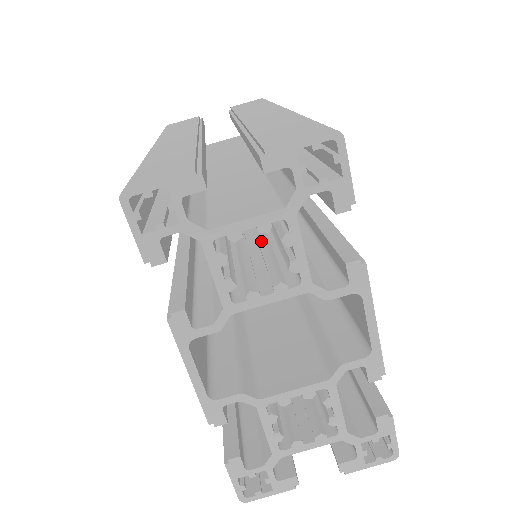
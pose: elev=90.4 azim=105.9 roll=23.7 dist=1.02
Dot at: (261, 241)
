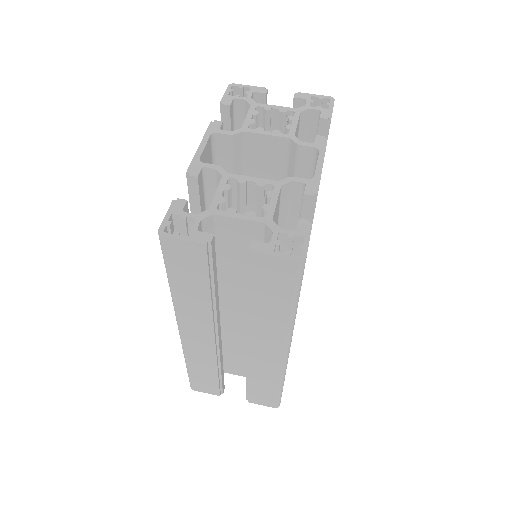
Dot at: occluded
